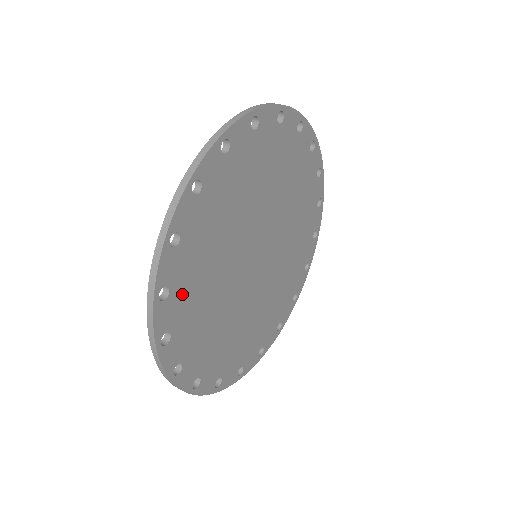
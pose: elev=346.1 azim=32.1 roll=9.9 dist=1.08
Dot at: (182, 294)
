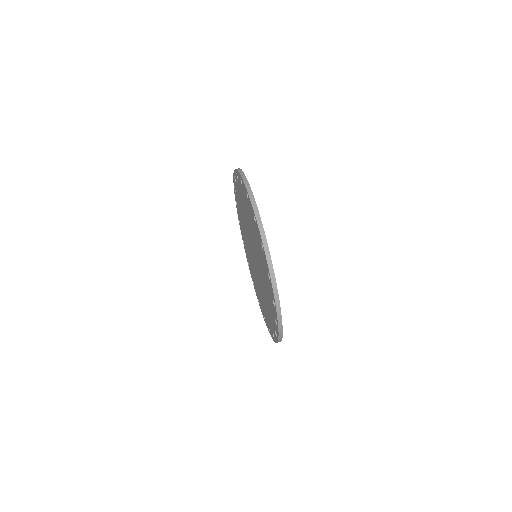
Dot at: occluded
